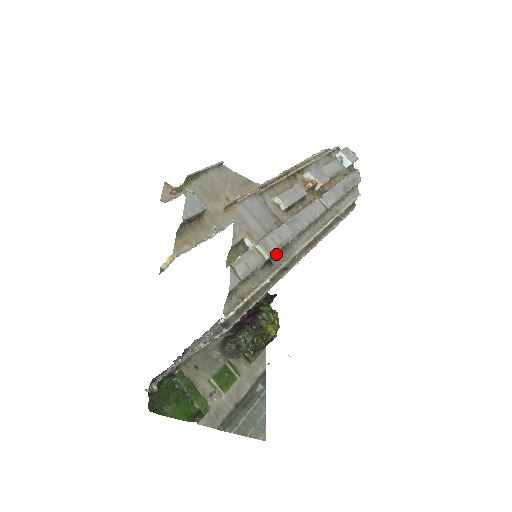
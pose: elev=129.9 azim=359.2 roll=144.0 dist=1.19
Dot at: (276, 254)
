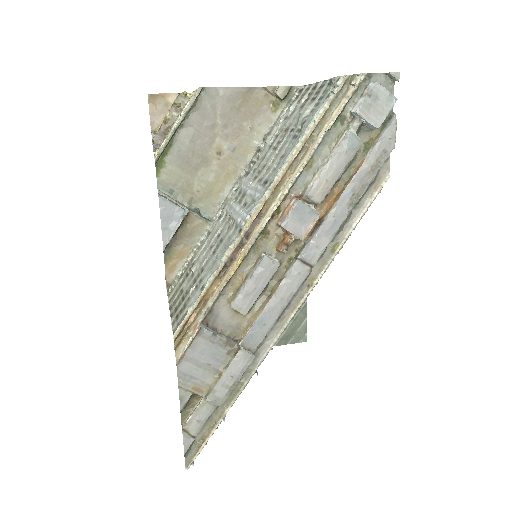
Dot at: occluded
